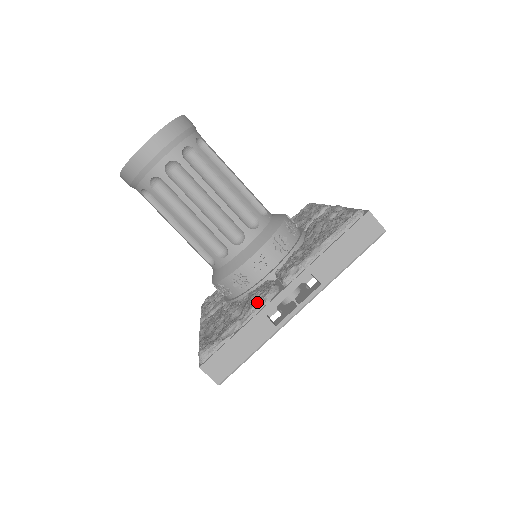
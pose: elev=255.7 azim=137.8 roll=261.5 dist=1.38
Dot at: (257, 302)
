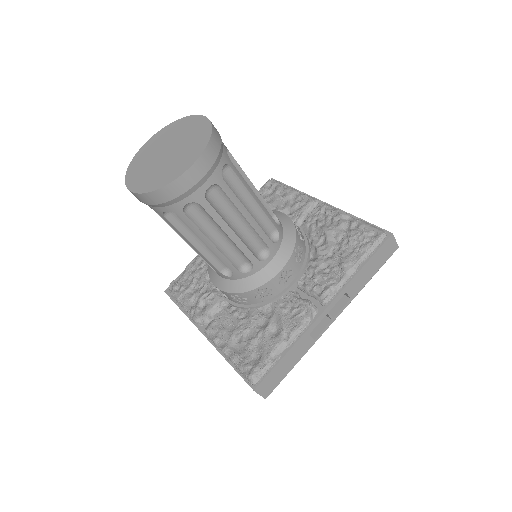
Dot at: (300, 323)
